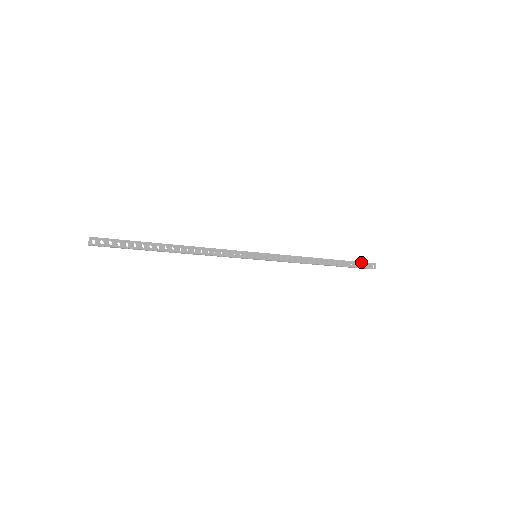
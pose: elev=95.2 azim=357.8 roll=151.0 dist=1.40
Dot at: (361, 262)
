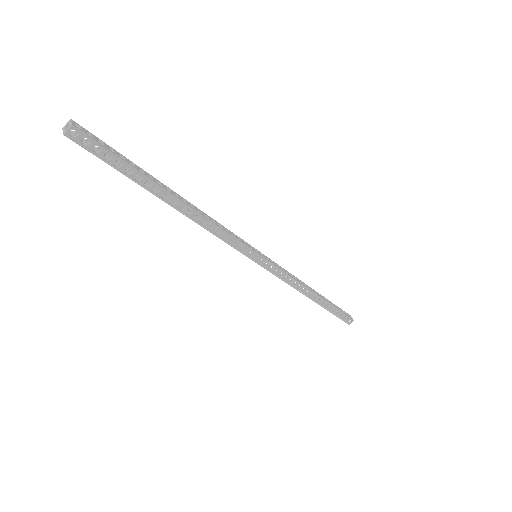
Dot at: (340, 308)
